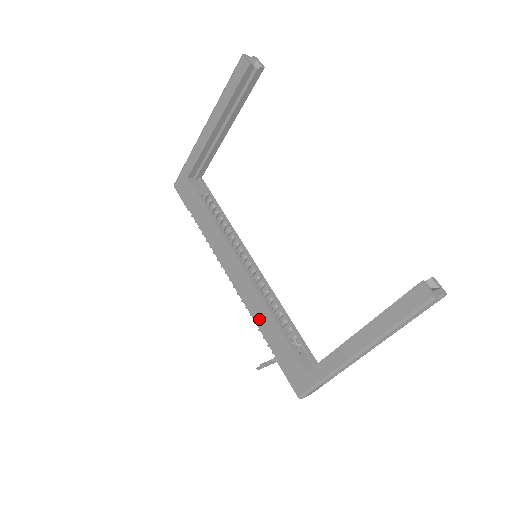
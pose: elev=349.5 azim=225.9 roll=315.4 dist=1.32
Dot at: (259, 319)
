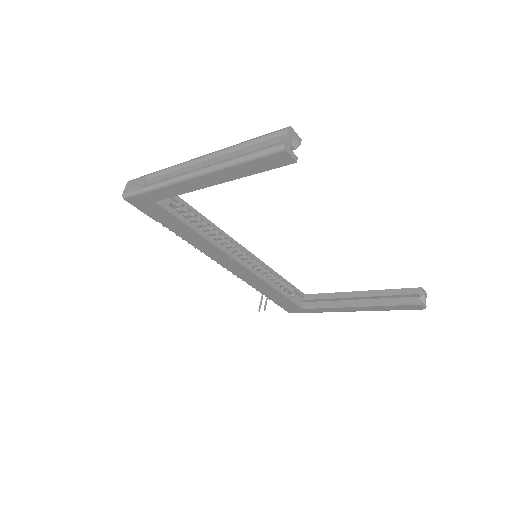
Dot at: (259, 287)
